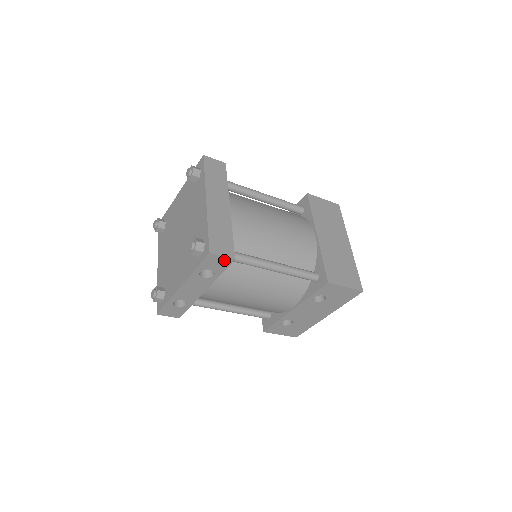
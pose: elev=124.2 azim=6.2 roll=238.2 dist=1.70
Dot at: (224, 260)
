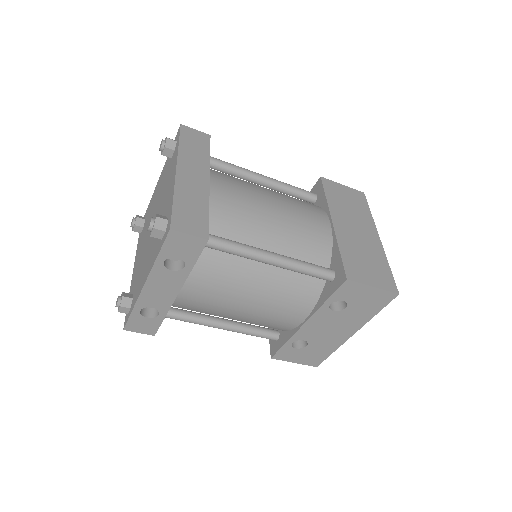
Dot at: (193, 241)
